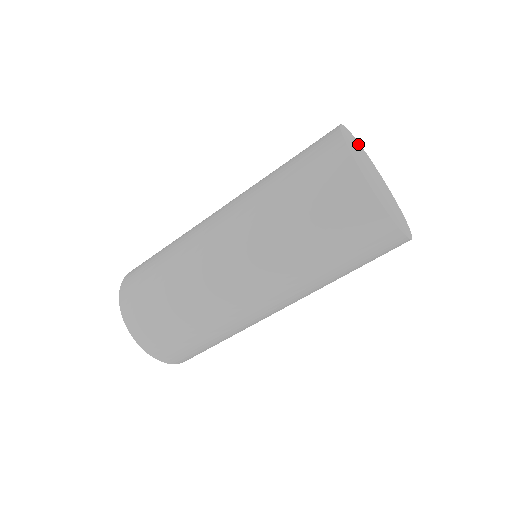
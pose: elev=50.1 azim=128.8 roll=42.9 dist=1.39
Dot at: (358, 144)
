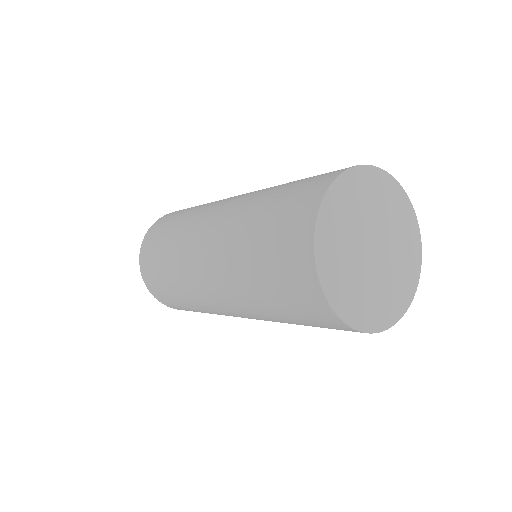
Dot at: (354, 180)
